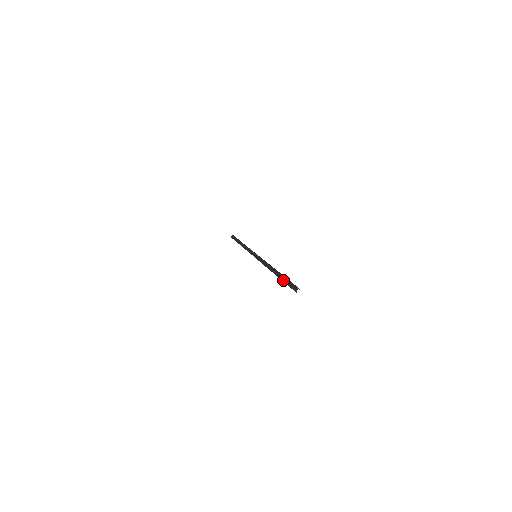
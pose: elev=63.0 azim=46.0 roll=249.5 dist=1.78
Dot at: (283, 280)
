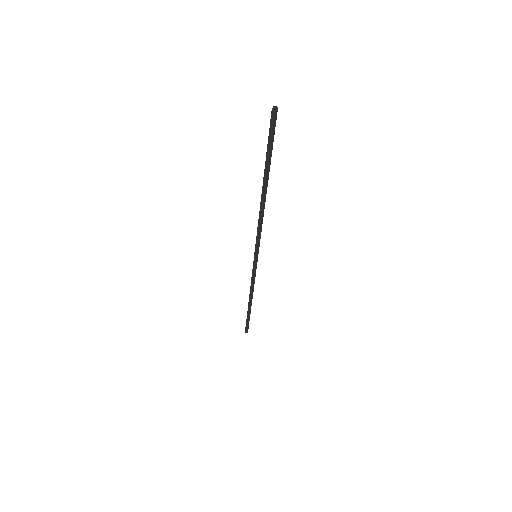
Dot at: occluded
